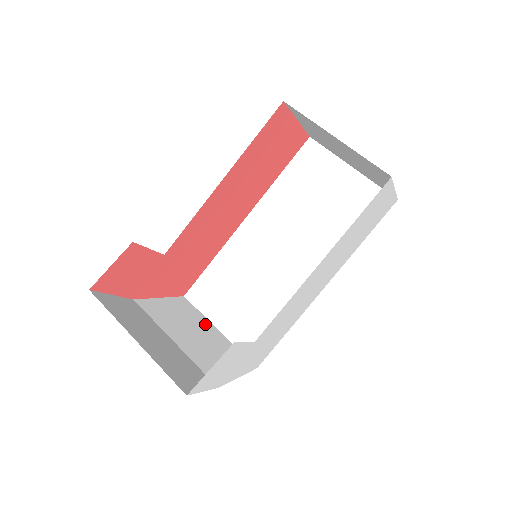
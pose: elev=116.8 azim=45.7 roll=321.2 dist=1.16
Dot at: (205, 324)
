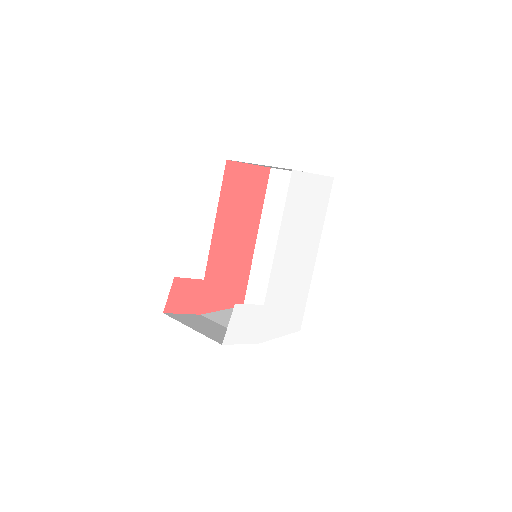
Dot at: occluded
